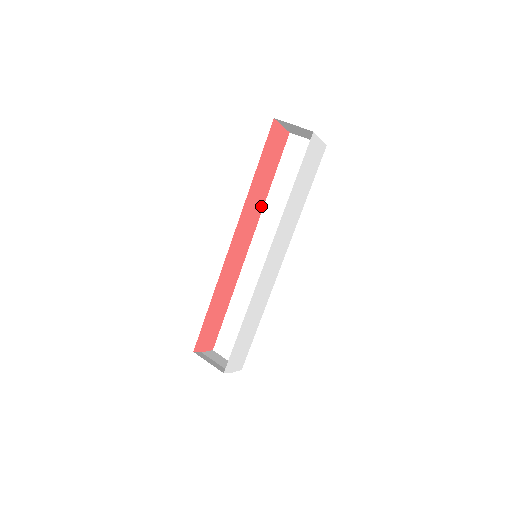
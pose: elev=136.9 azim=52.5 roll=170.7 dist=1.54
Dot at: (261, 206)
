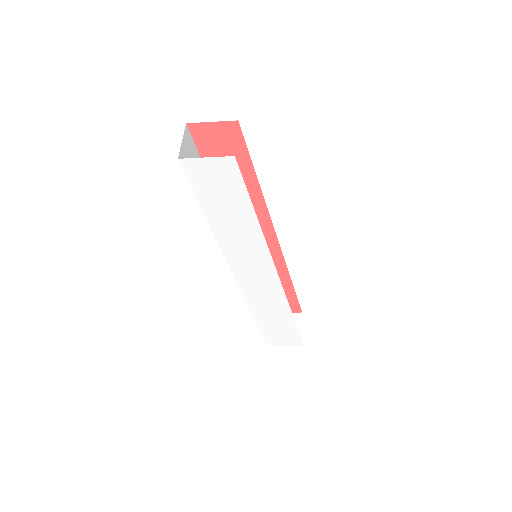
Dot at: (260, 200)
